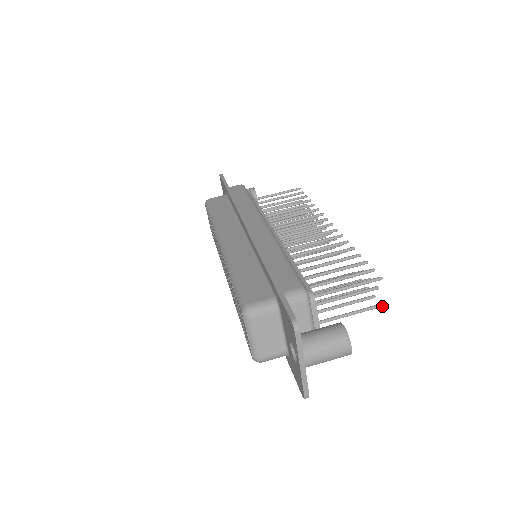
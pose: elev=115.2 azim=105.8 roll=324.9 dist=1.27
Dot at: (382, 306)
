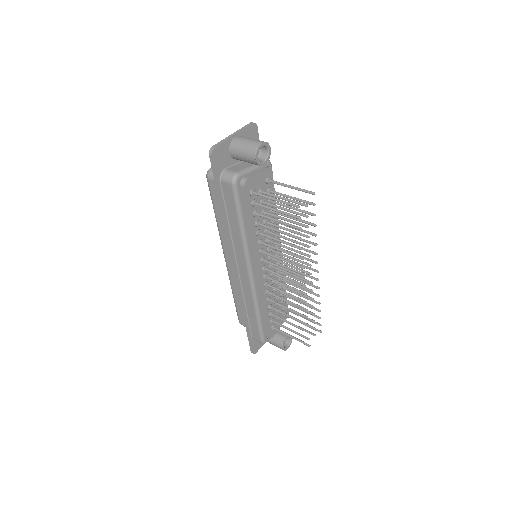
Dot at: (299, 206)
